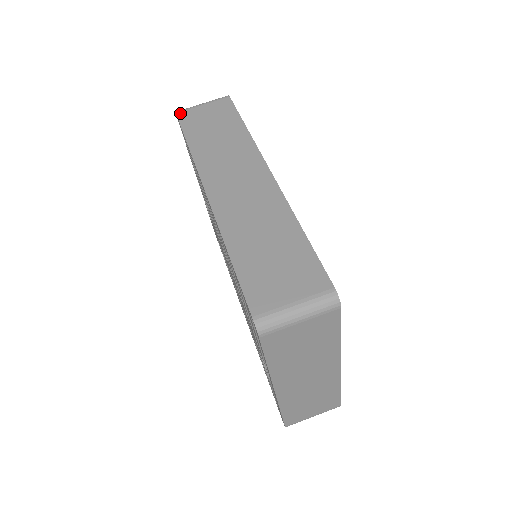
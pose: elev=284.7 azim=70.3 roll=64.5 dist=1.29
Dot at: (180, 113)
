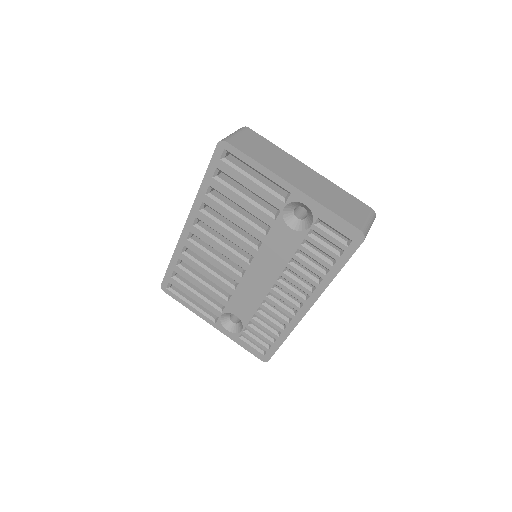
Dot at: (163, 282)
